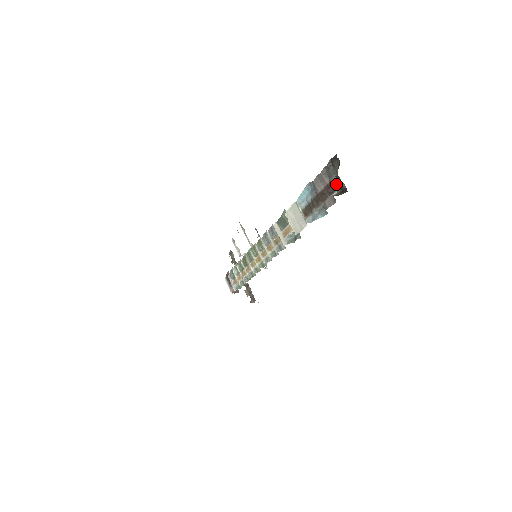
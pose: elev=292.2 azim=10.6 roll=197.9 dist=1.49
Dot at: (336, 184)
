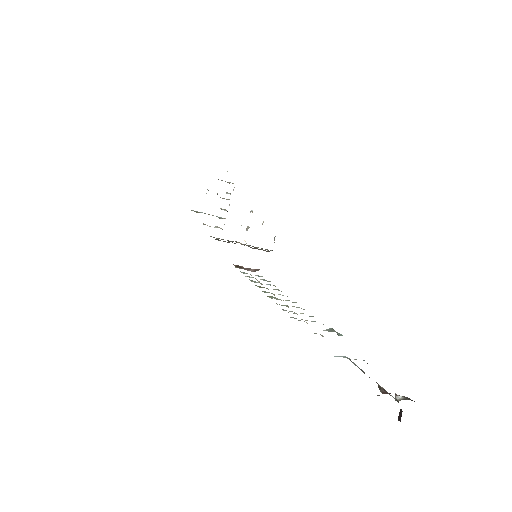
Dot at: occluded
